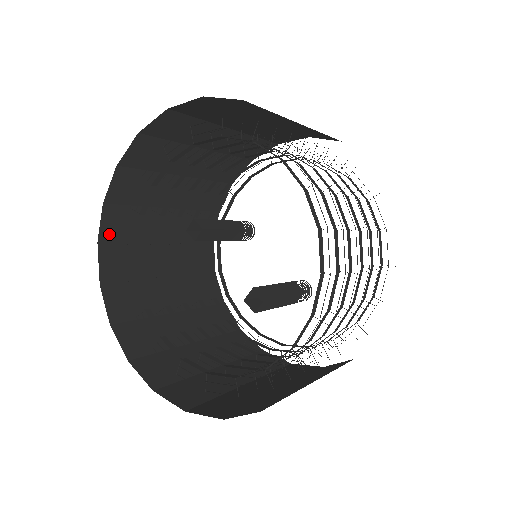
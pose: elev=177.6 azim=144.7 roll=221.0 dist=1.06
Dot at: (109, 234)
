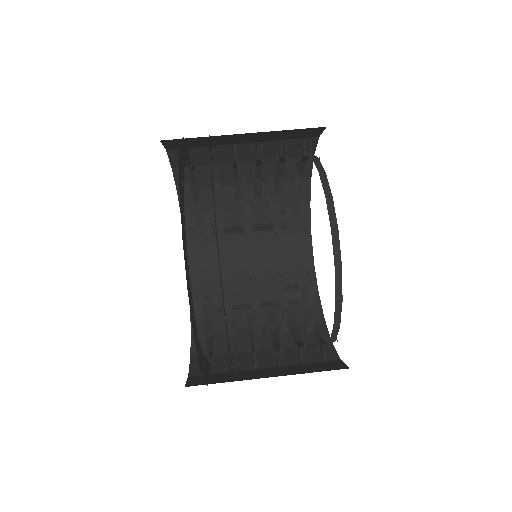
Dot at: occluded
